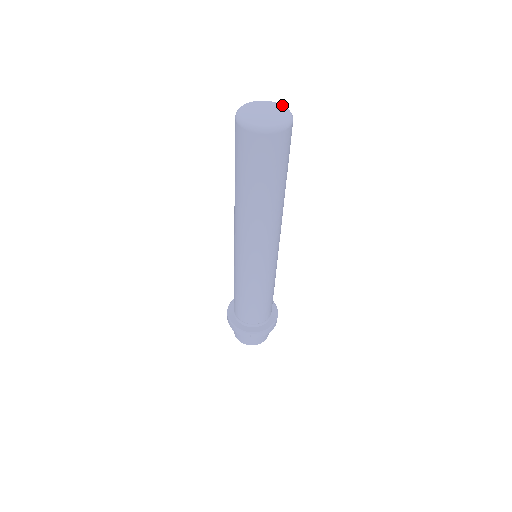
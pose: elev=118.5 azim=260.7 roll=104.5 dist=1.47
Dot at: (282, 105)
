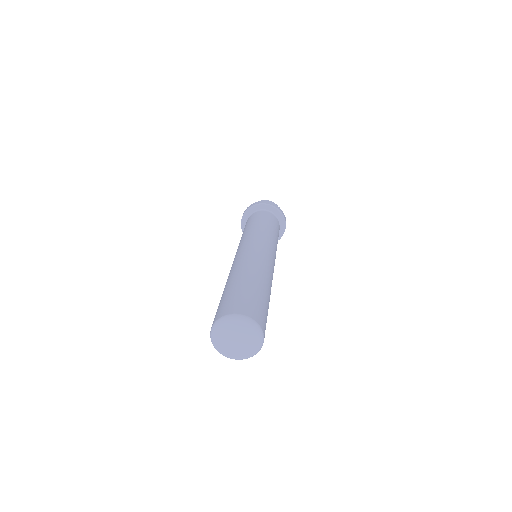
Dot at: (252, 327)
